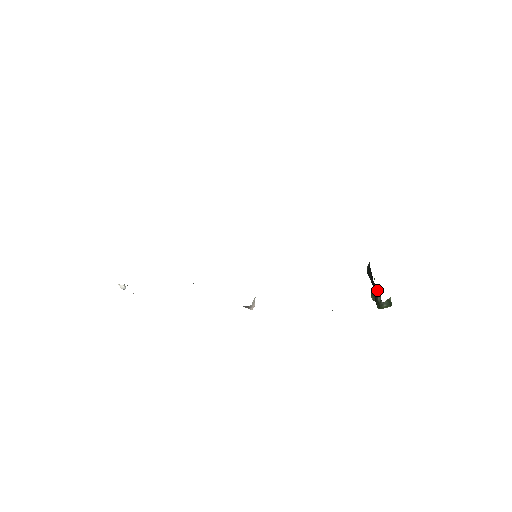
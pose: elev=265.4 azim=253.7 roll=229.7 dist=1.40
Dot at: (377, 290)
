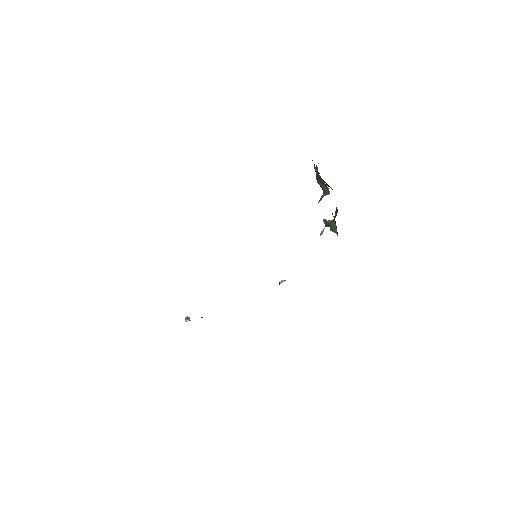
Dot at: (330, 187)
